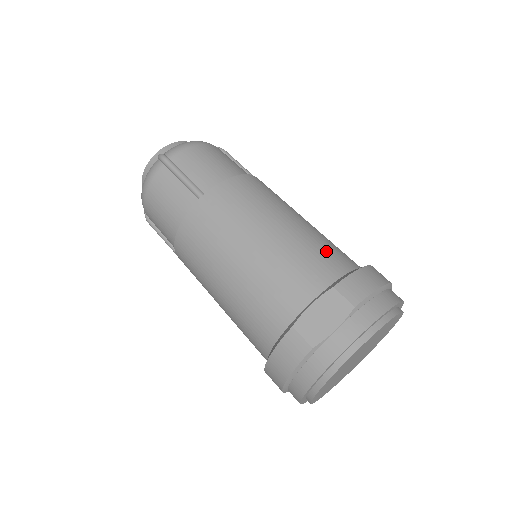
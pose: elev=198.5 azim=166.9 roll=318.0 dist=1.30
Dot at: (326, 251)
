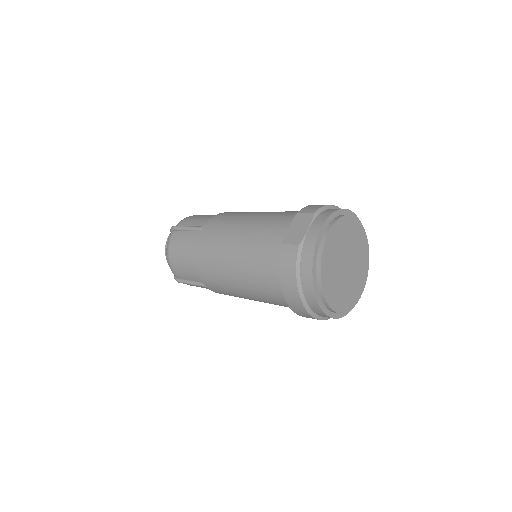
Dot at: (291, 211)
